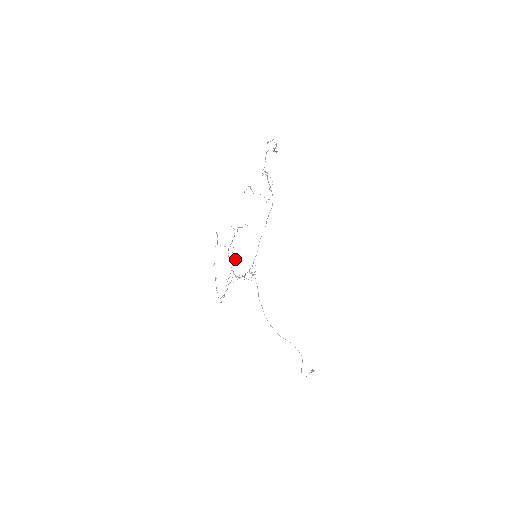
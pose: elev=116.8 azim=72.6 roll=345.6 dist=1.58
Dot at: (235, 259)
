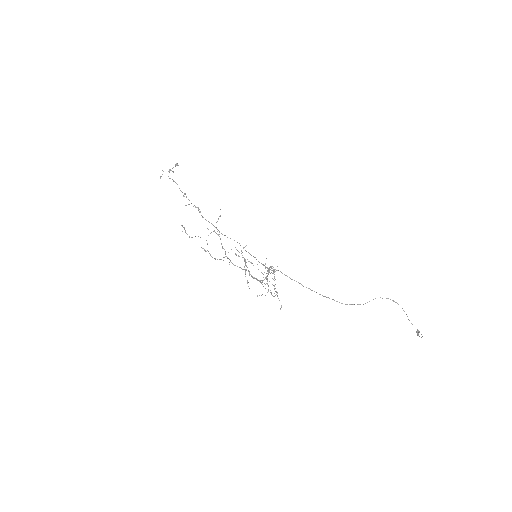
Dot at: occluded
